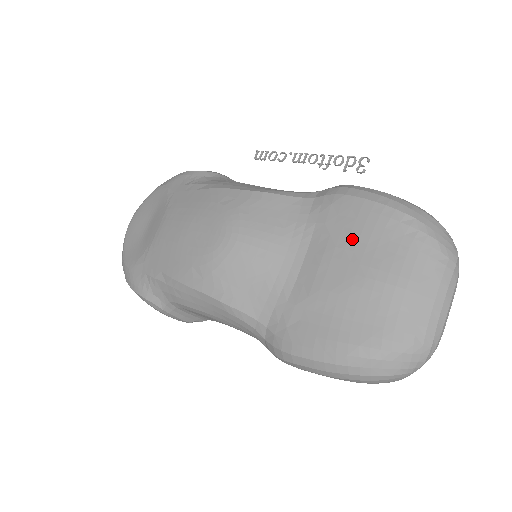
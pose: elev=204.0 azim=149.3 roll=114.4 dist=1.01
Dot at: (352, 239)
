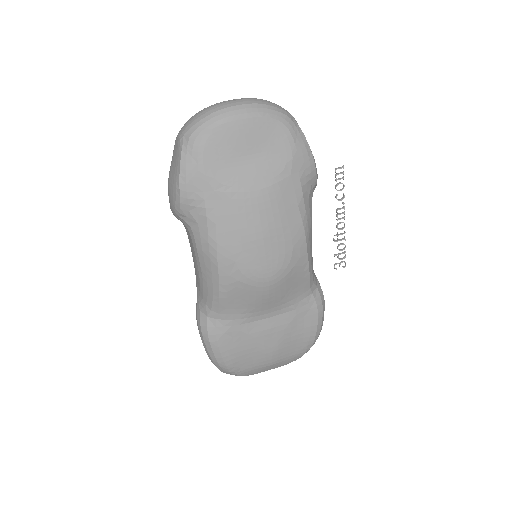
Dot at: (291, 334)
